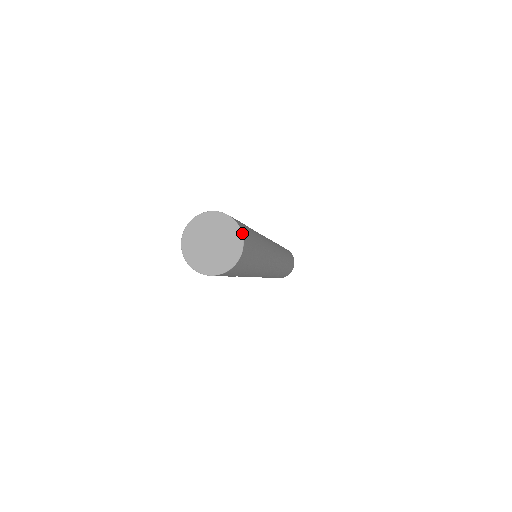
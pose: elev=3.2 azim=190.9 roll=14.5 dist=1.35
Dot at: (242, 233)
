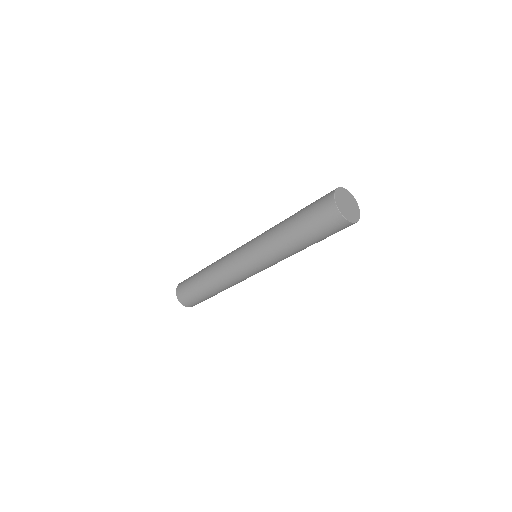
Dot at: (357, 203)
